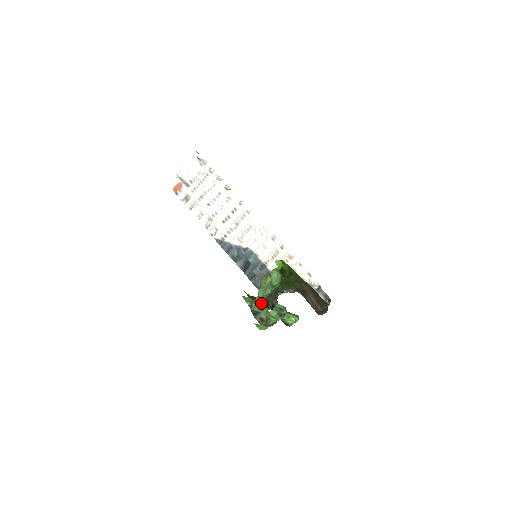
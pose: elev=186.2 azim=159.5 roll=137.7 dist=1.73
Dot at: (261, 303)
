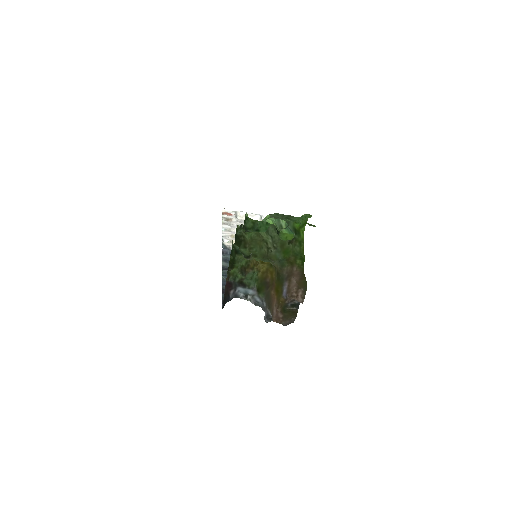
Dot at: occluded
